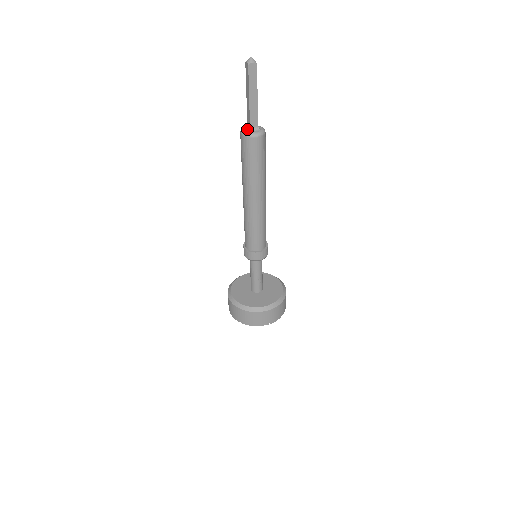
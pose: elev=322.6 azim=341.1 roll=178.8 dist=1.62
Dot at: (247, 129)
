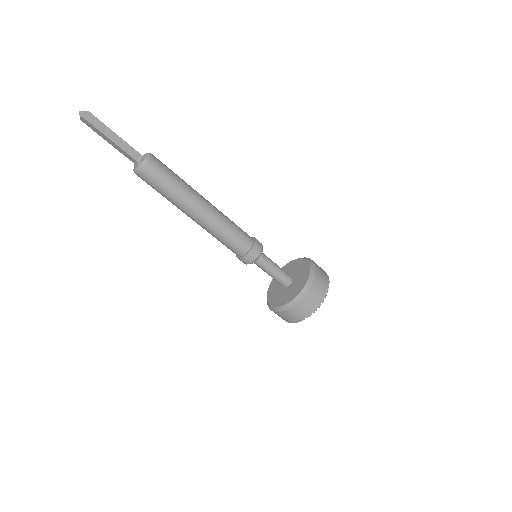
Dot at: (136, 165)
